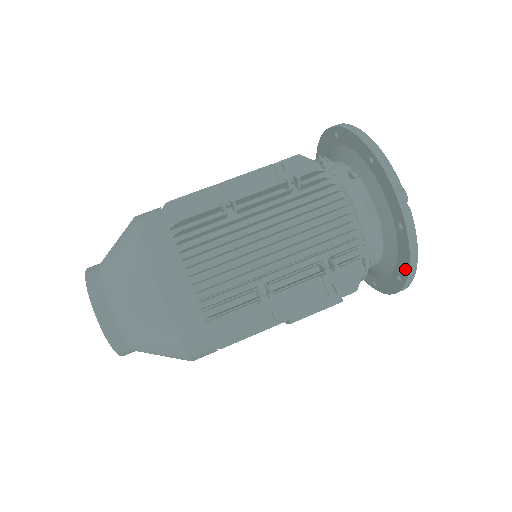
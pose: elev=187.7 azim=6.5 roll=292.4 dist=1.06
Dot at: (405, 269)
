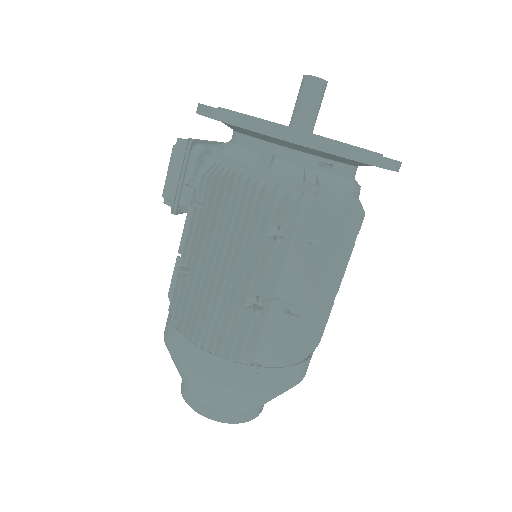
Dot at: occluded
